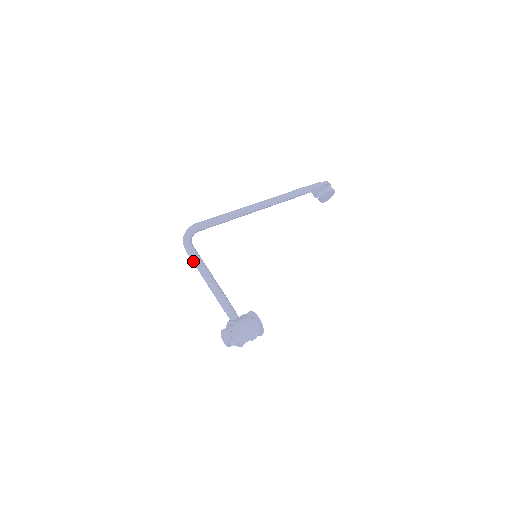
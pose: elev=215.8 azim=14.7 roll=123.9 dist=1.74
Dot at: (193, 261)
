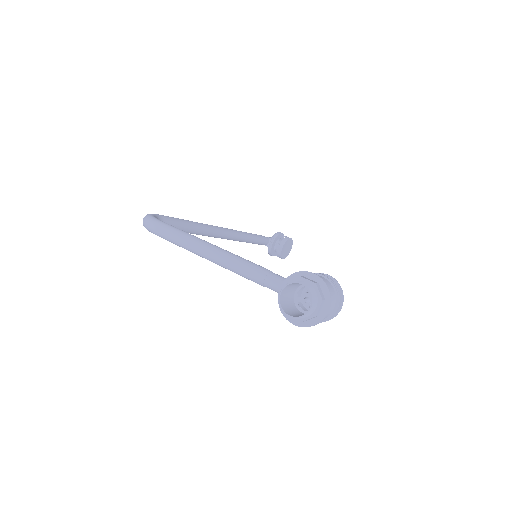
Dot at: (175, 235)
